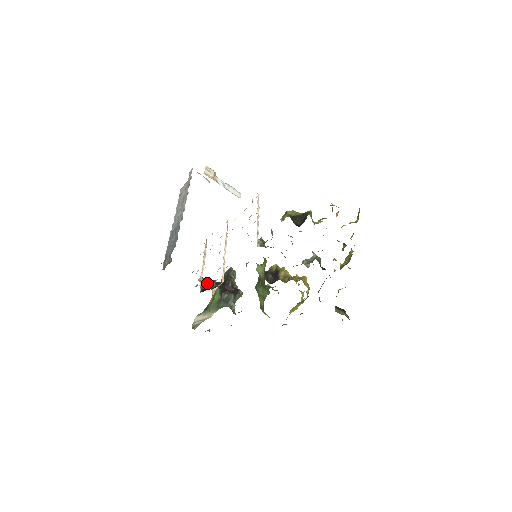
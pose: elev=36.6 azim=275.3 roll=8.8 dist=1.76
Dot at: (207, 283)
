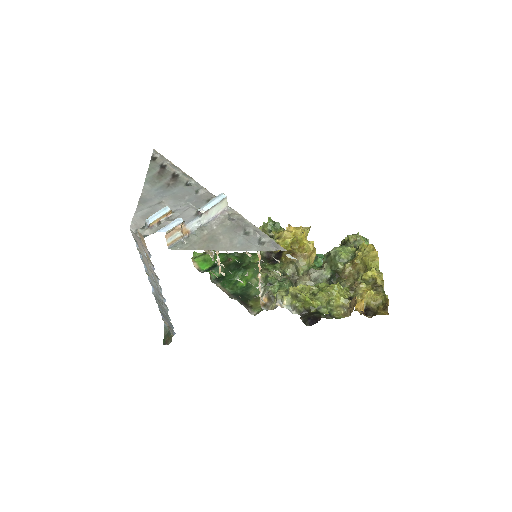
Dot at: occluded
